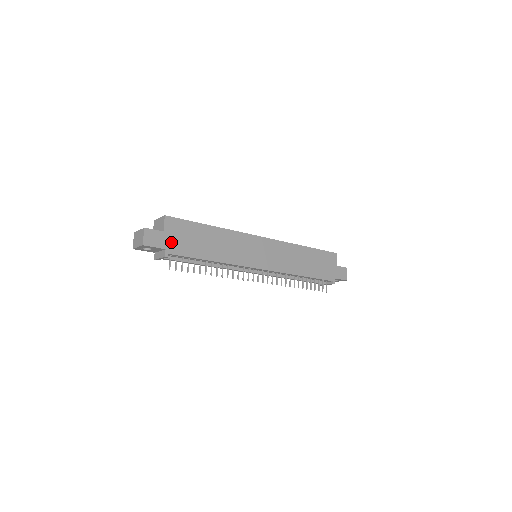
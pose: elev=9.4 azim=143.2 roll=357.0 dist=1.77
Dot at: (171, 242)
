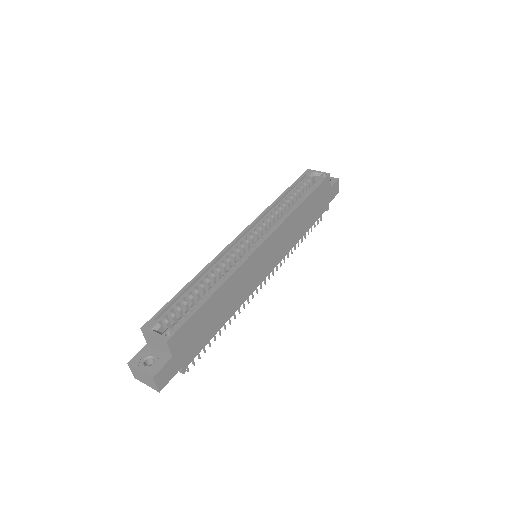
Dot at: (183, 356)
